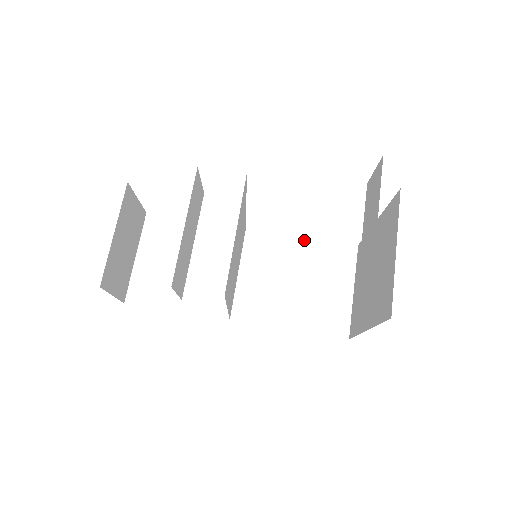
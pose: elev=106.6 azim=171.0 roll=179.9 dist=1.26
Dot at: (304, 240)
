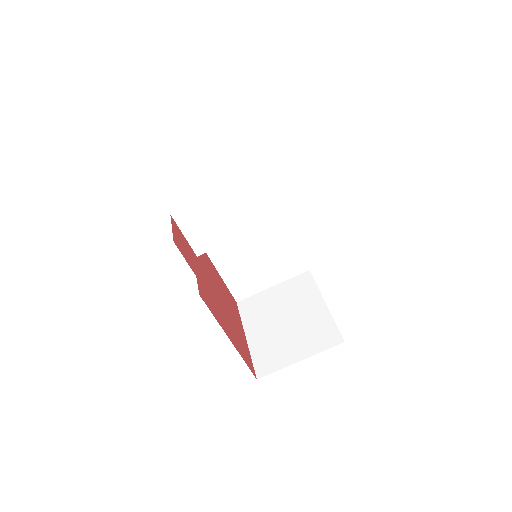
Dot at: (323, 306)
